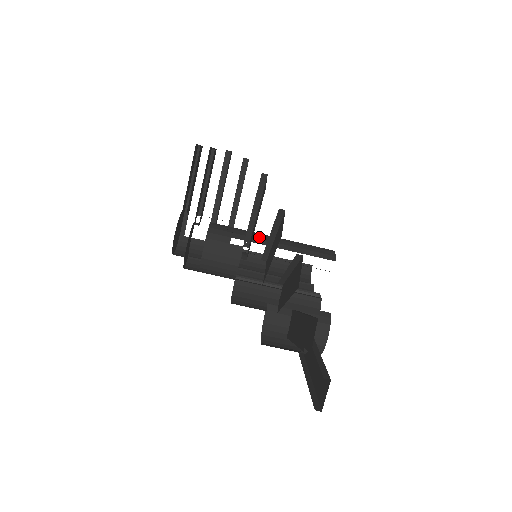
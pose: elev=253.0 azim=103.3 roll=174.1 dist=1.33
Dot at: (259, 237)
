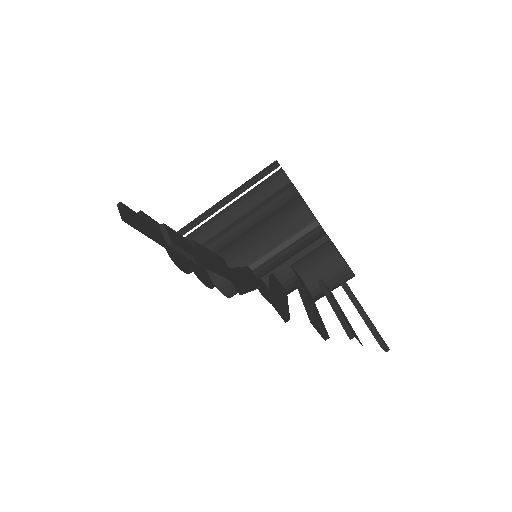
Dot at: (248, 254)
